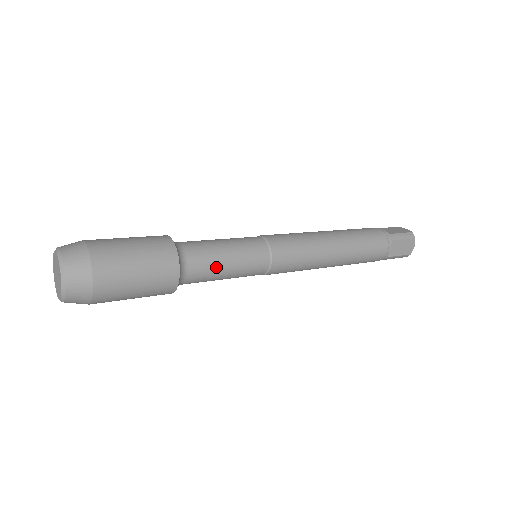
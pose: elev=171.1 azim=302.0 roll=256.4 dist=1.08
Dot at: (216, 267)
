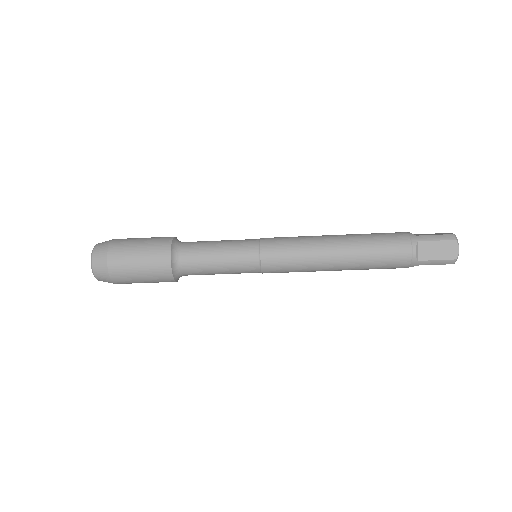
Dot at: (208, 241)
